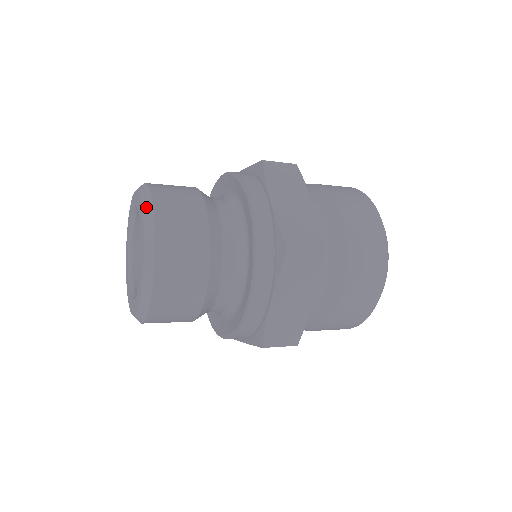
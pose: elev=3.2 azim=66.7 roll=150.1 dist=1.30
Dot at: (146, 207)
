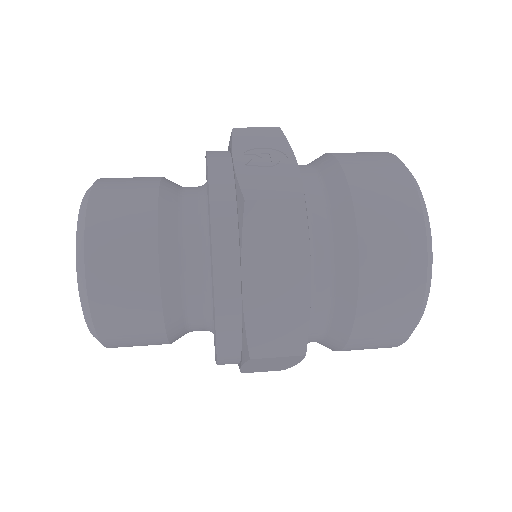
Dot at: (79, 272)
